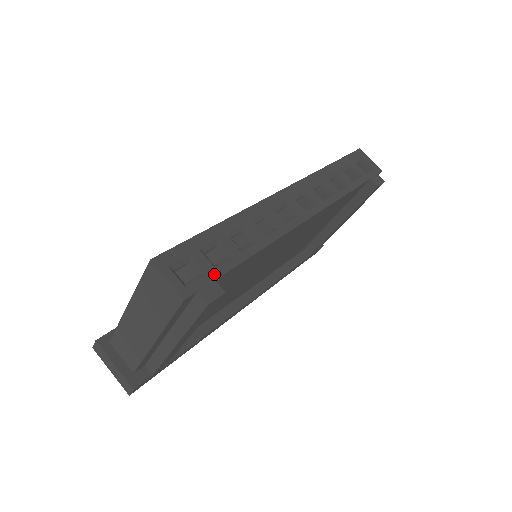
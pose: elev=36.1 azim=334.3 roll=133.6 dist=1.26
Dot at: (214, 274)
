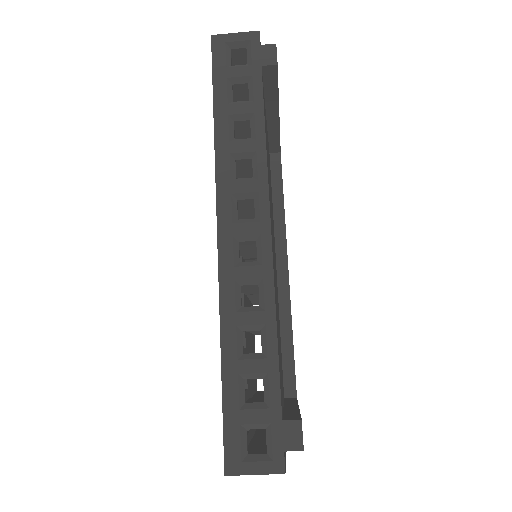
Dot at: (275, 416)
